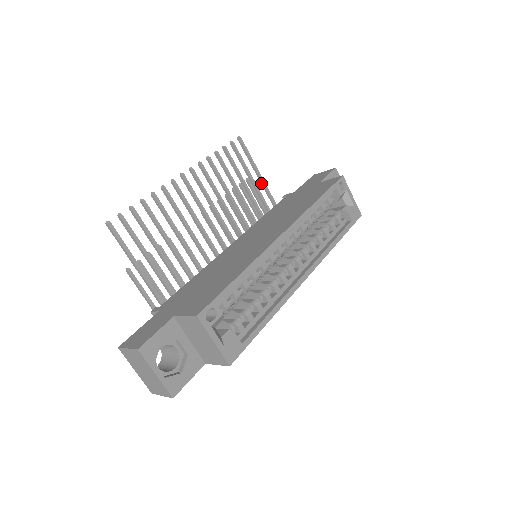
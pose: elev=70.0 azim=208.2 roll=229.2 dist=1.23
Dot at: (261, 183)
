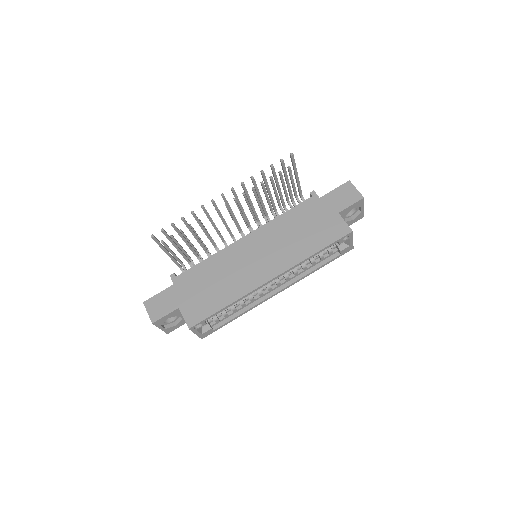
Dot at: (296, 182)
